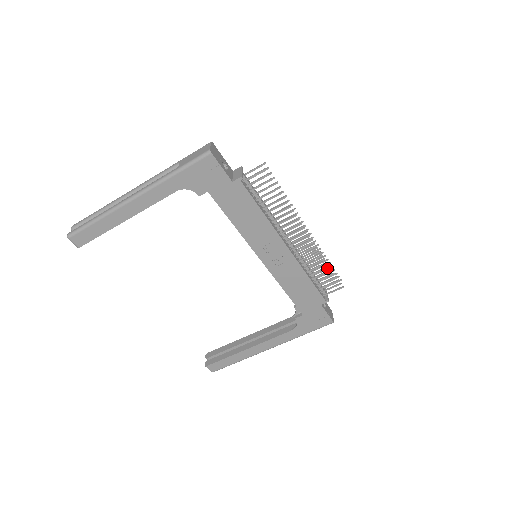
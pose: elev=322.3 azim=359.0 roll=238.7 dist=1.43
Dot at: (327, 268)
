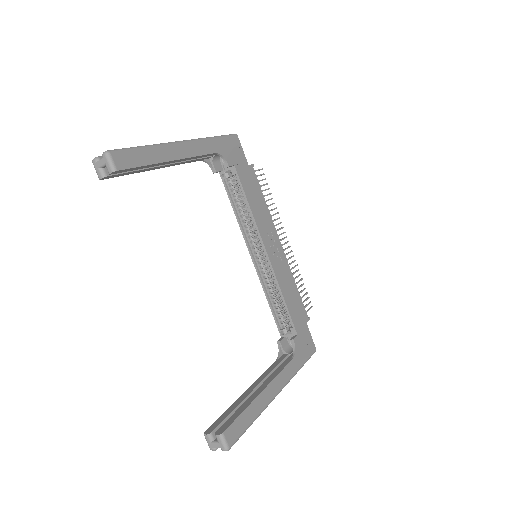
Dot at: occluded
